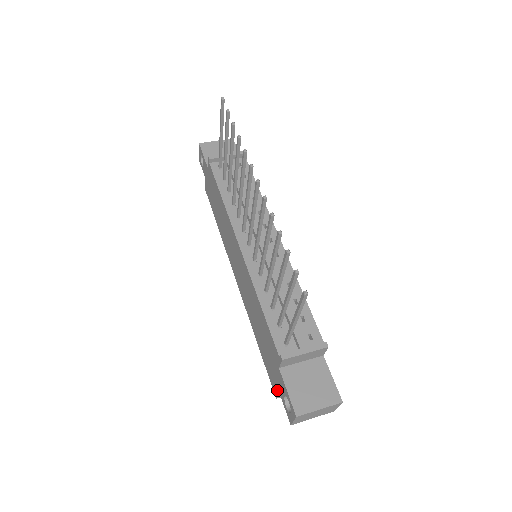
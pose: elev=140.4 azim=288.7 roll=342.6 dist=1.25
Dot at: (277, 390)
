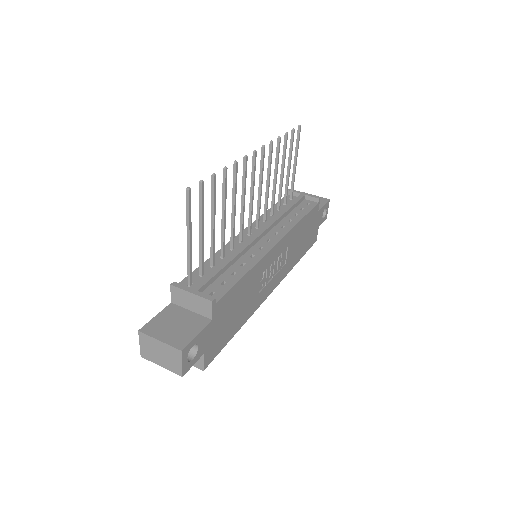
Dot at: occluded
